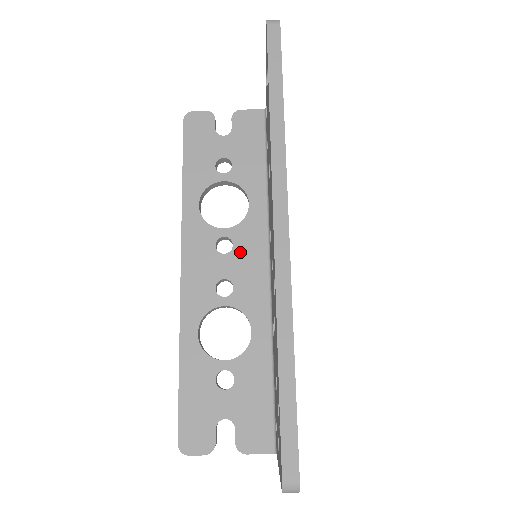
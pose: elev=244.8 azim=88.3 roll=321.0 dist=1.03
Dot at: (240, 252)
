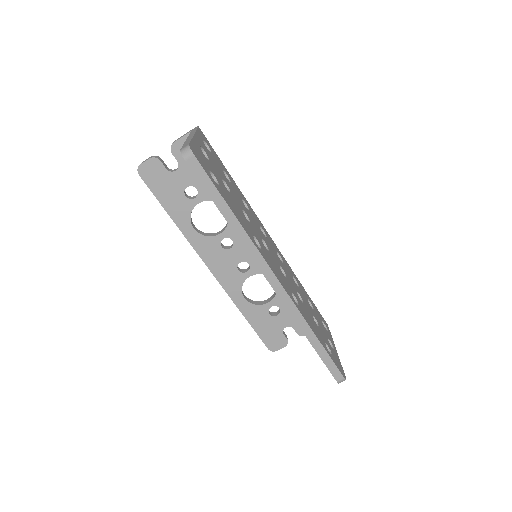
Dot at: (239, 242)
